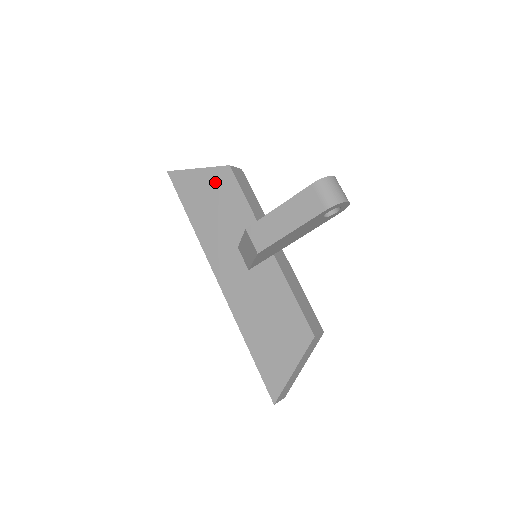
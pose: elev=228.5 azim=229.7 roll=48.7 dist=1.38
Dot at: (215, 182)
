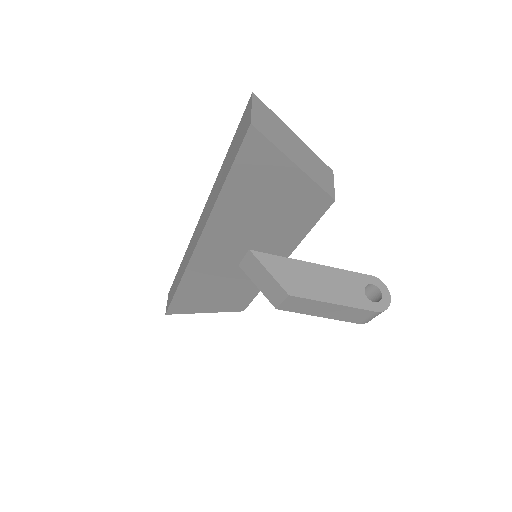
Dot at: (299, 197)
